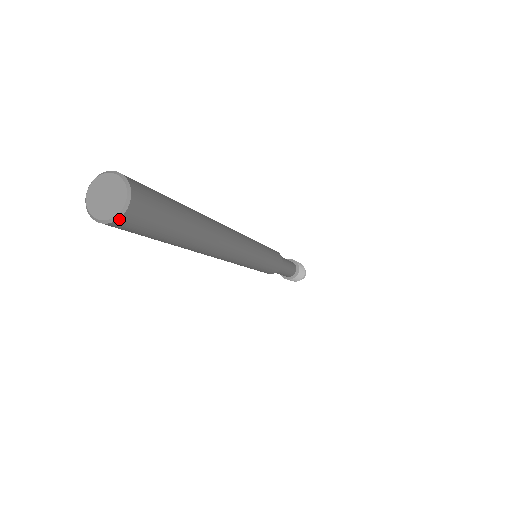
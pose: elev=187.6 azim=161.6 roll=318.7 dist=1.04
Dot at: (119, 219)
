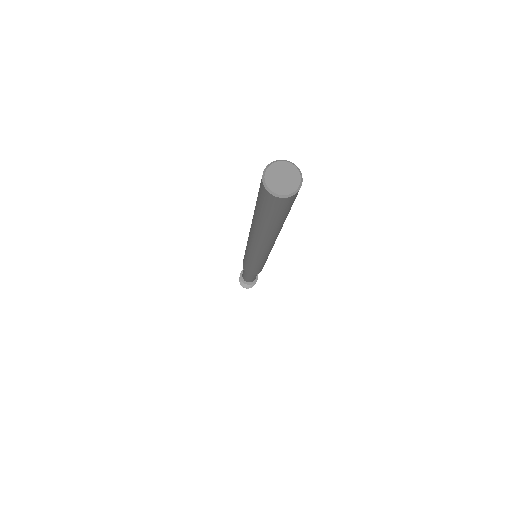
Dot at: (280, 198)
